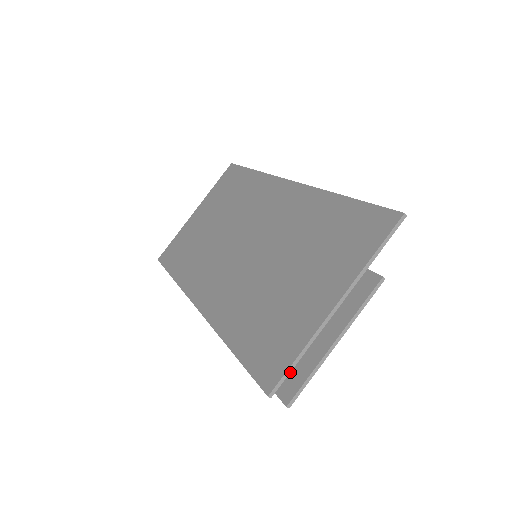
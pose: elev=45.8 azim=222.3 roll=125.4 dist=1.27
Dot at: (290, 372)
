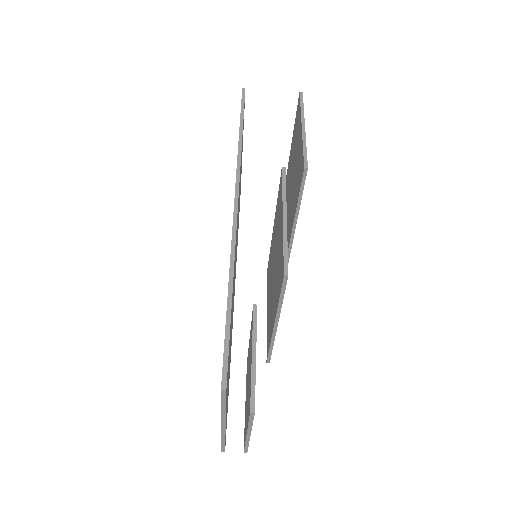
Dot at: occluded
